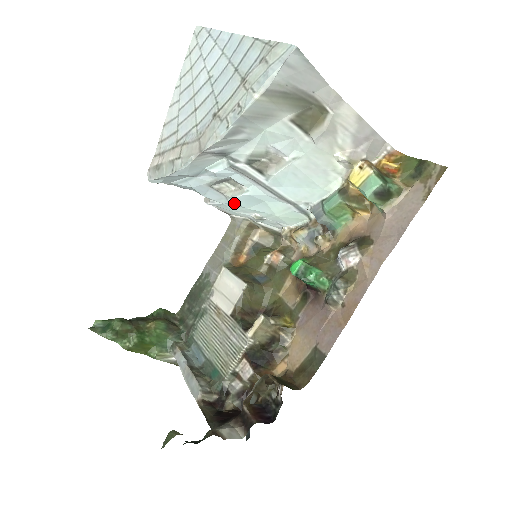
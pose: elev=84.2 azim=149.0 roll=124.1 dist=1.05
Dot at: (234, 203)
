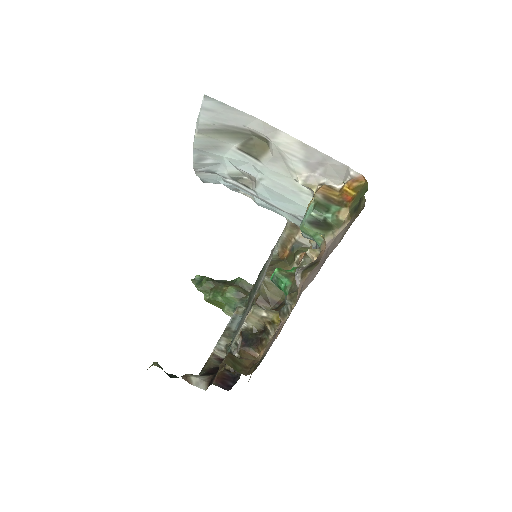
Dot at: (261, 206)
